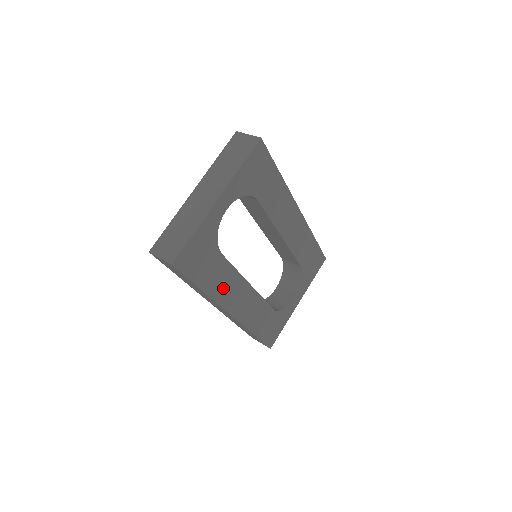
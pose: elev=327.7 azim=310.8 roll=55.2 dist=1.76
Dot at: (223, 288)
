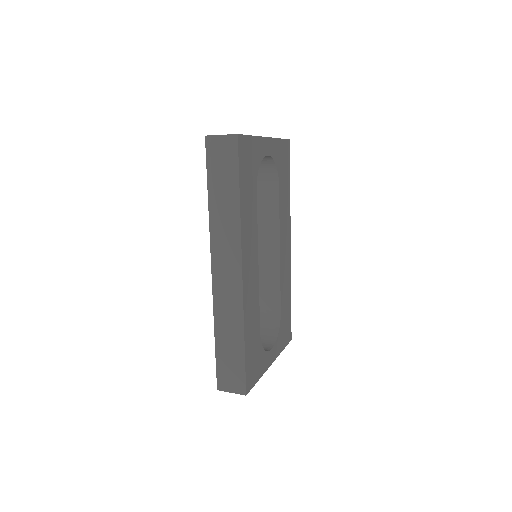
Dot at: (247, 227)
